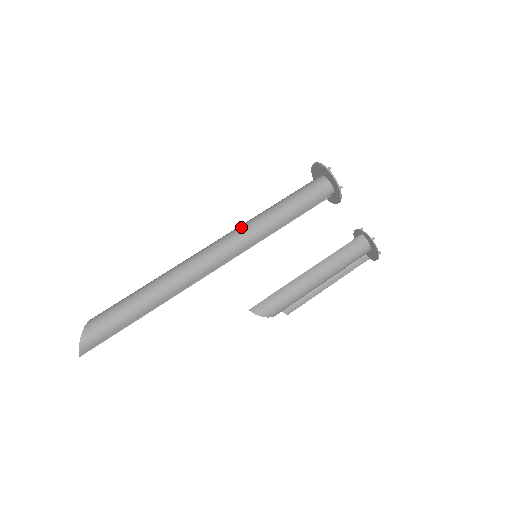
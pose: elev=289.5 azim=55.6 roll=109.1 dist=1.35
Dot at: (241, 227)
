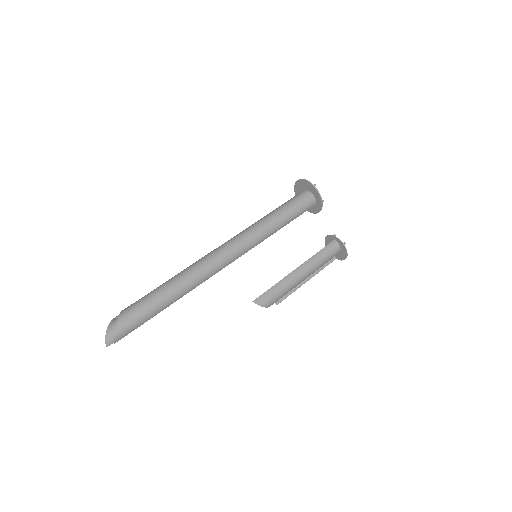
Dot at: (246, 231)
